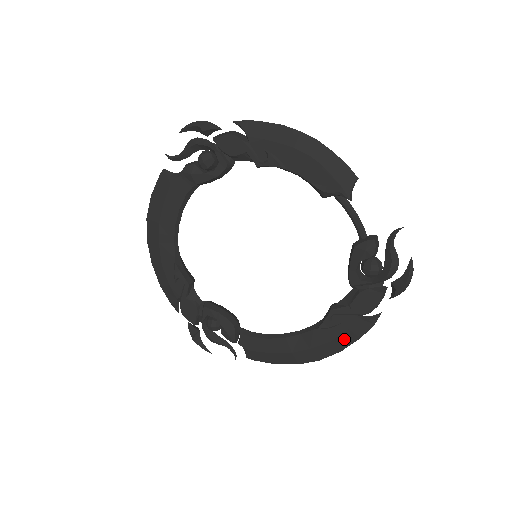
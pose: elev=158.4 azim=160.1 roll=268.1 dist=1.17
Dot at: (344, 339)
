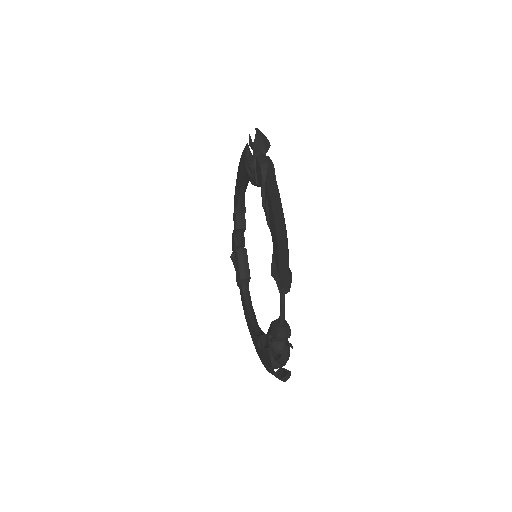
Dot at: occluded
